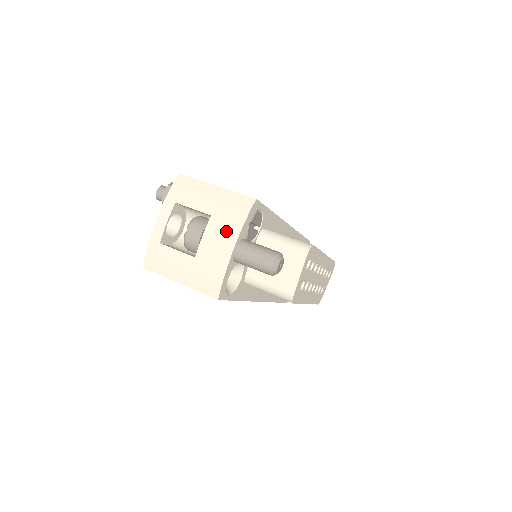
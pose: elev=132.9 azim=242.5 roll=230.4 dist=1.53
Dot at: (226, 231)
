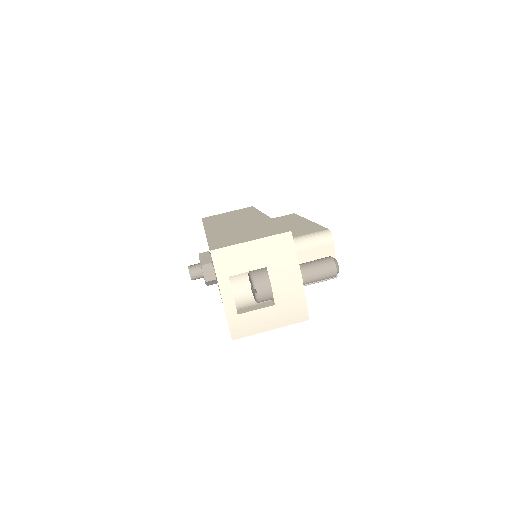
Dot at: (288, 271)
